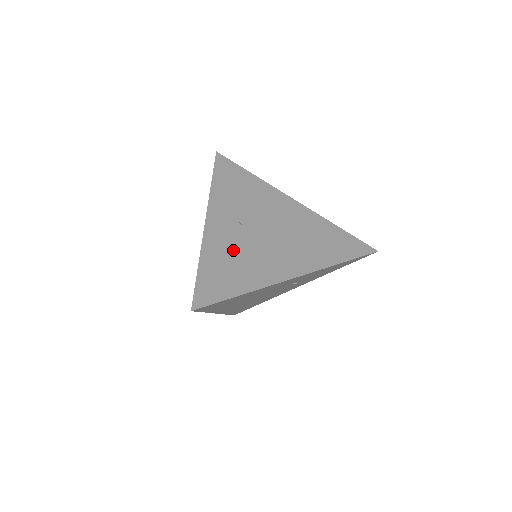
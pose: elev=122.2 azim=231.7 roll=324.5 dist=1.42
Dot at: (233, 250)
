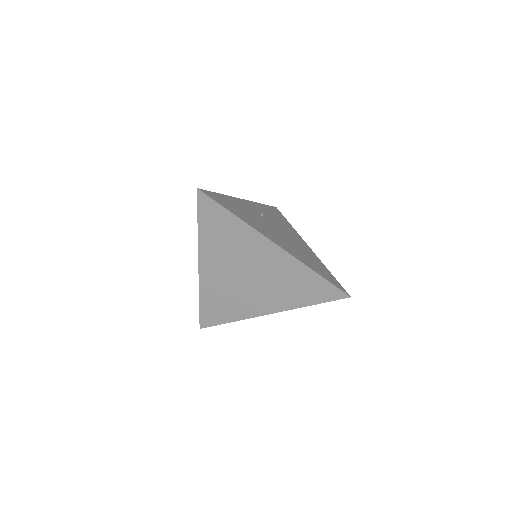
Dot at: (248, 211)
